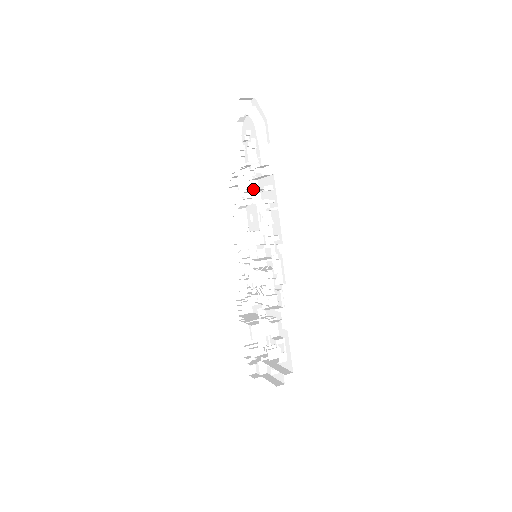
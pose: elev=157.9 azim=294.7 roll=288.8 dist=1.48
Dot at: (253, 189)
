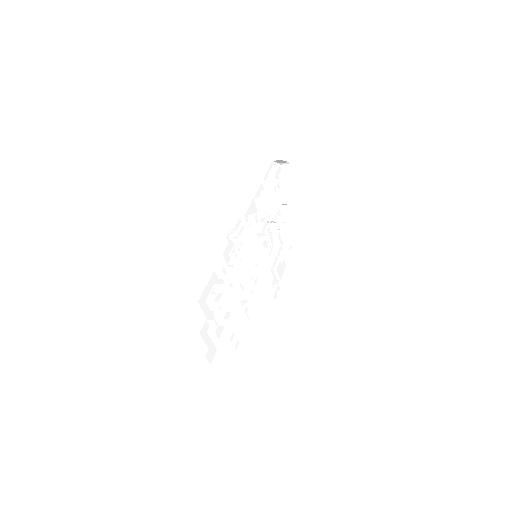
Dot at: (271, 212)
